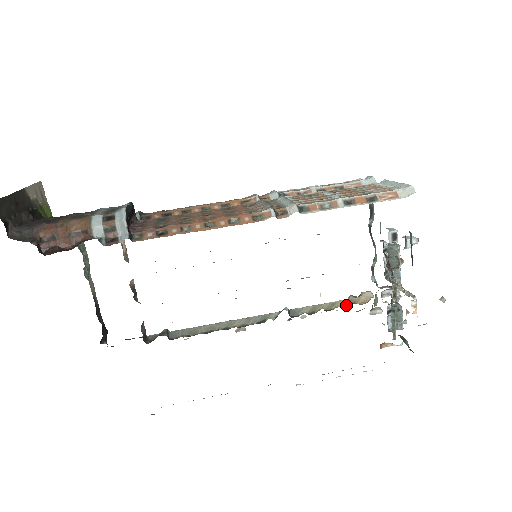
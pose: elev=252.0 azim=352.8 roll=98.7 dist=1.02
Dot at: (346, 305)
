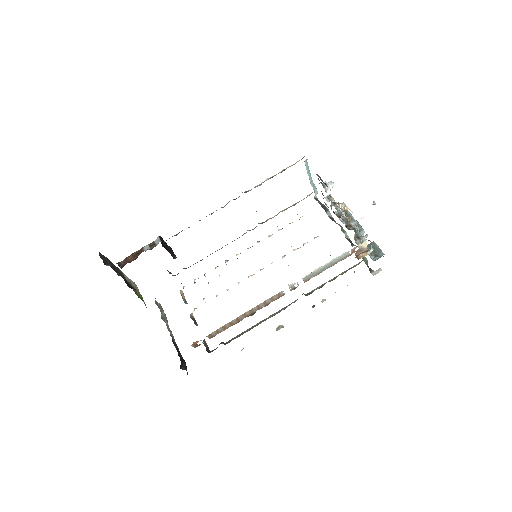
Dot at: (345, 272)
